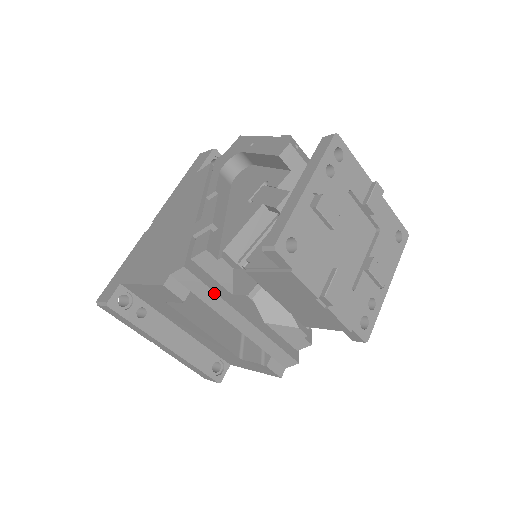
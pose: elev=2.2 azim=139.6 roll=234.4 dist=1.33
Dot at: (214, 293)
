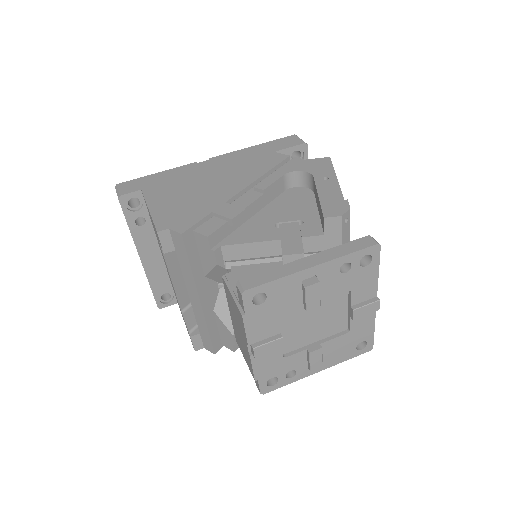
Dot at: (190, 267)
